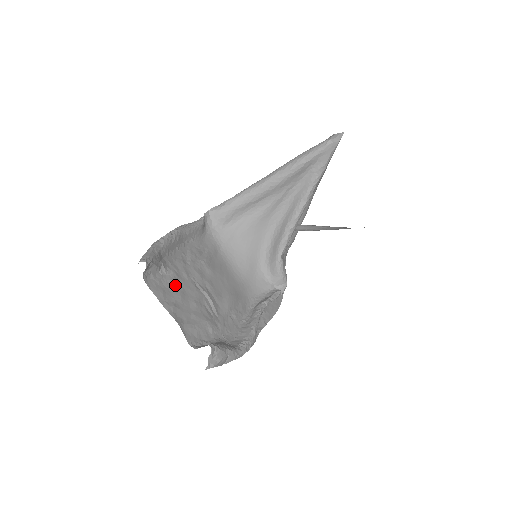
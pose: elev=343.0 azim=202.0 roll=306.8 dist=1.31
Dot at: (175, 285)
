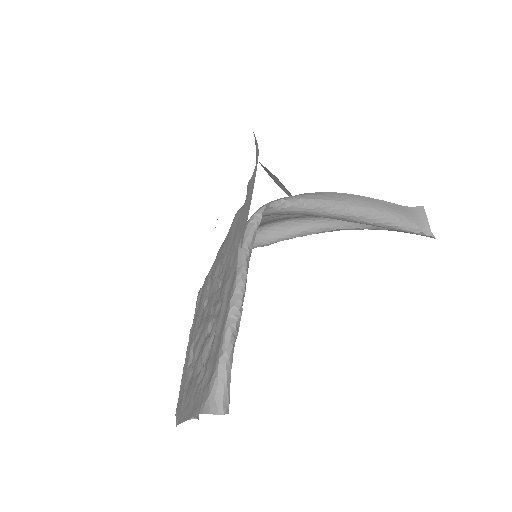
Dot at: (205, 365)
